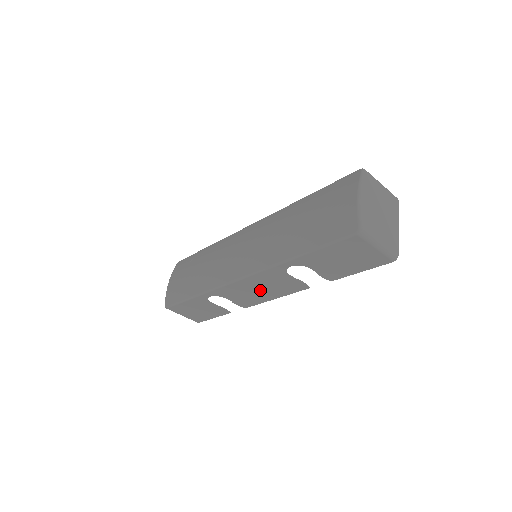
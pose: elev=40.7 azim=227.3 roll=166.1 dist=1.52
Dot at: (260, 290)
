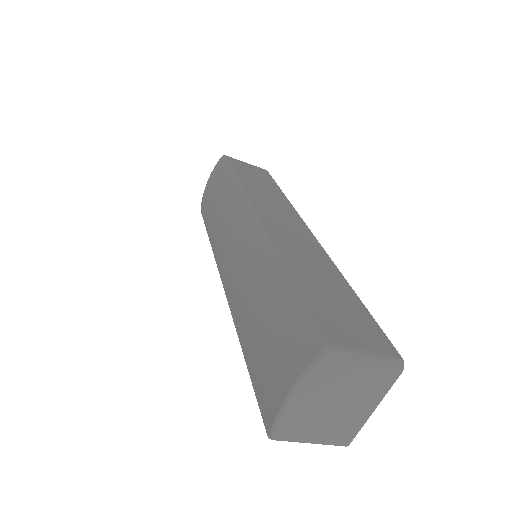
Dot at: occluded
